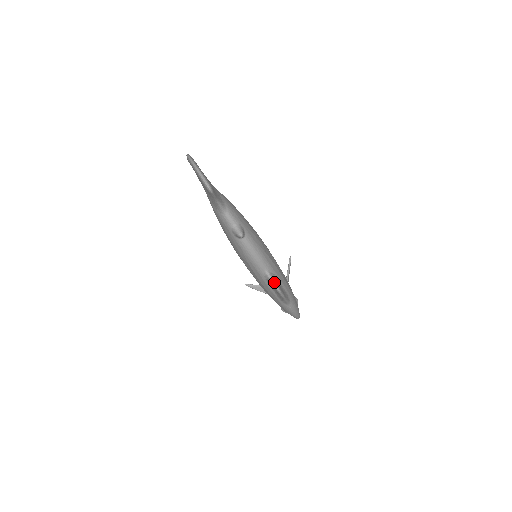
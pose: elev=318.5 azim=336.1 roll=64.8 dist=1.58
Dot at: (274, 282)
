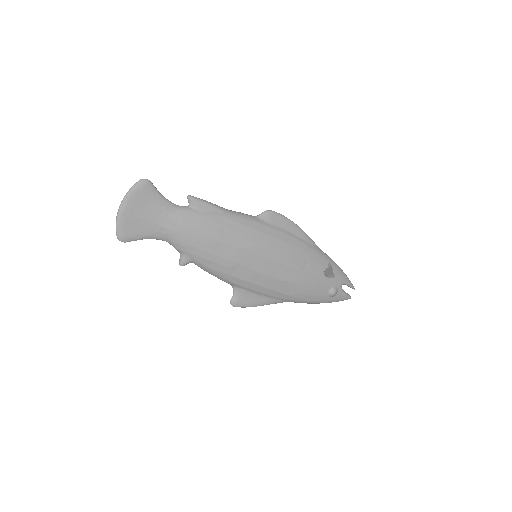
Dot at: (232, 297)
